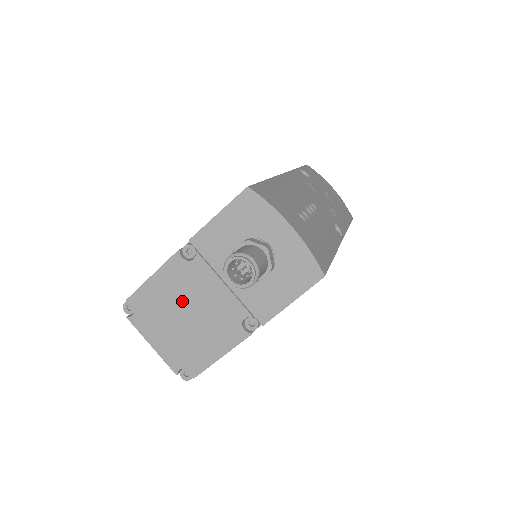
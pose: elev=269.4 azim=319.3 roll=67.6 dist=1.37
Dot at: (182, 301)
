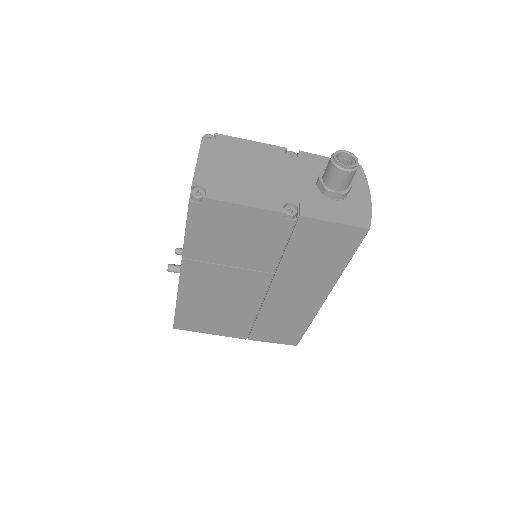
Dot at: (257, 164)
